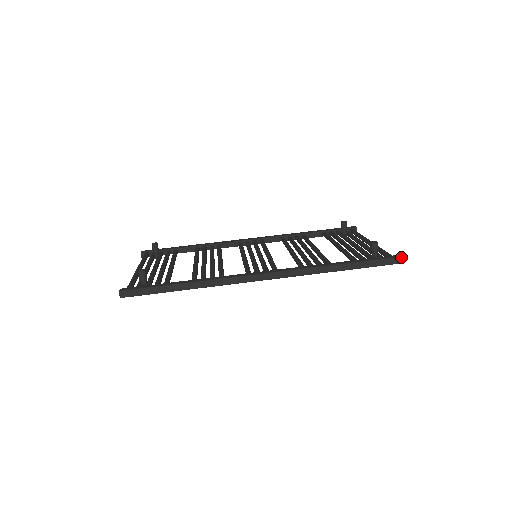
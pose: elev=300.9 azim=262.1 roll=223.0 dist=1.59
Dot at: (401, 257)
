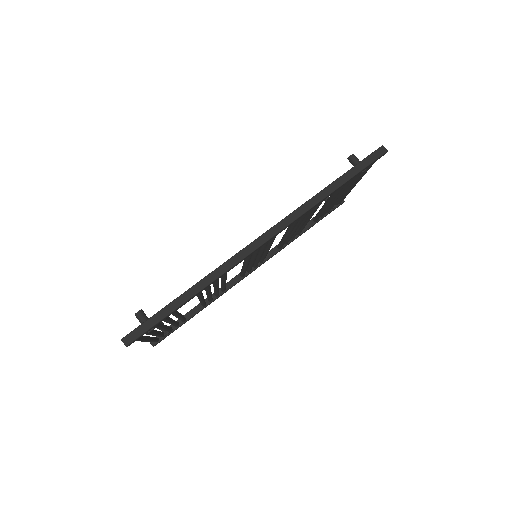
Dot at: (382, 146)
